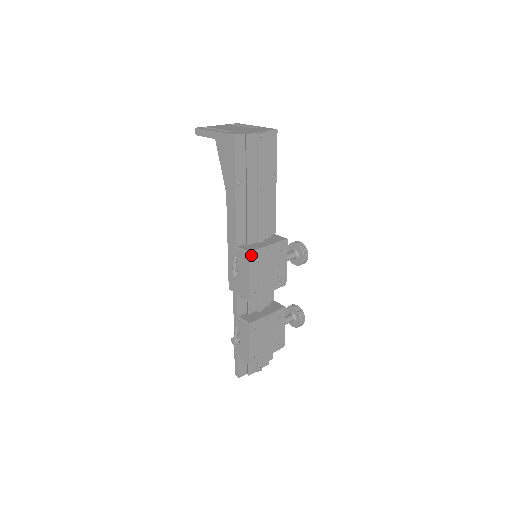
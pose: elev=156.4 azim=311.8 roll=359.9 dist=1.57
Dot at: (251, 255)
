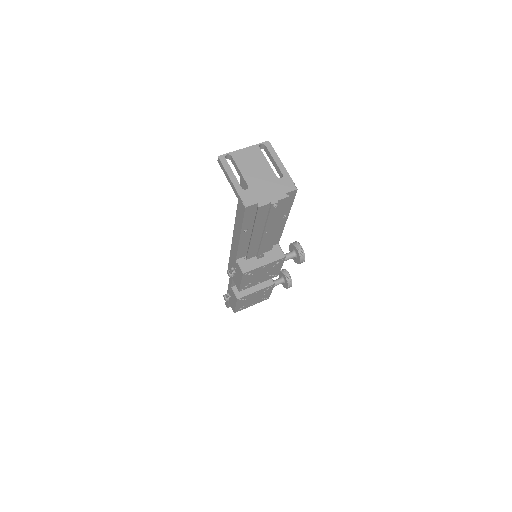
Dot at: (246, 272)
